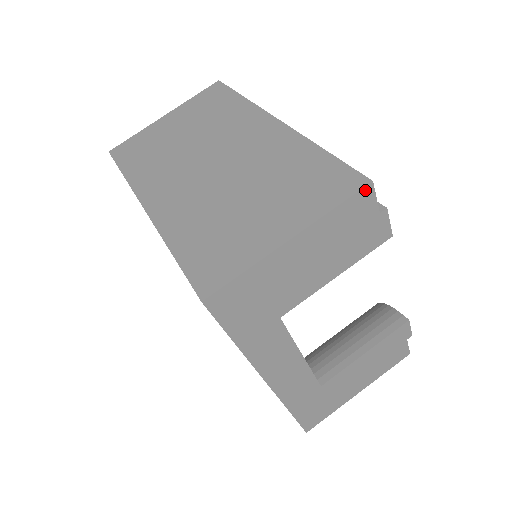
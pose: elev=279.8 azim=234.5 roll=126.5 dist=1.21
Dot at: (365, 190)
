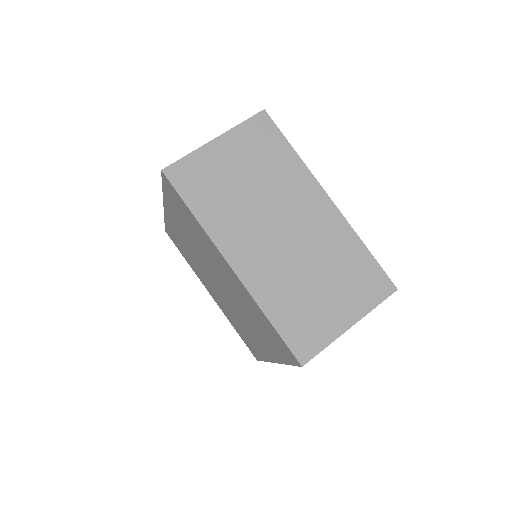
Dot at: (392, 293)
